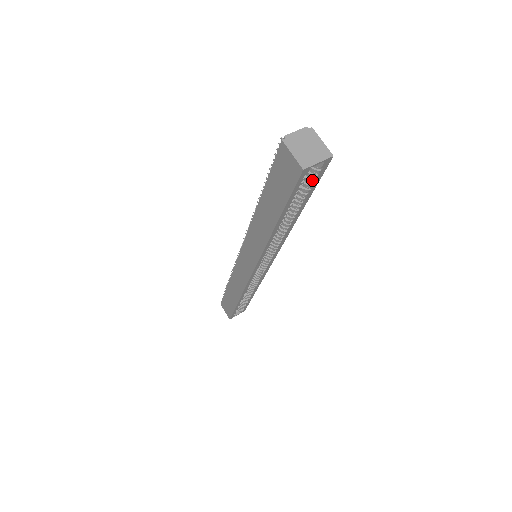
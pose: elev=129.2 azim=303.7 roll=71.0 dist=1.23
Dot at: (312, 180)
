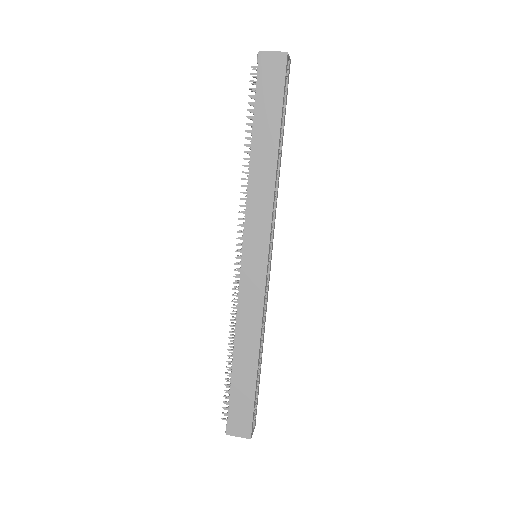
Dot at: (286, 87)
